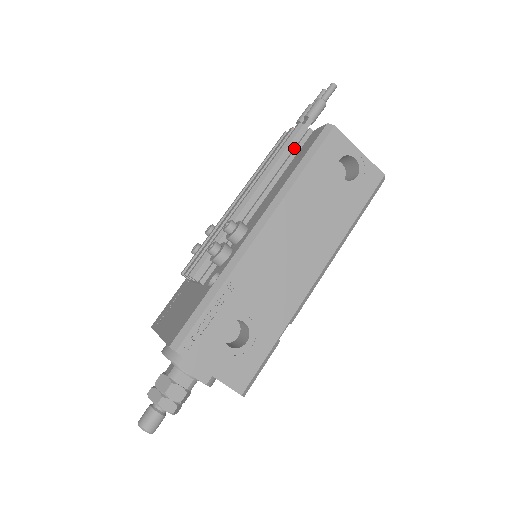
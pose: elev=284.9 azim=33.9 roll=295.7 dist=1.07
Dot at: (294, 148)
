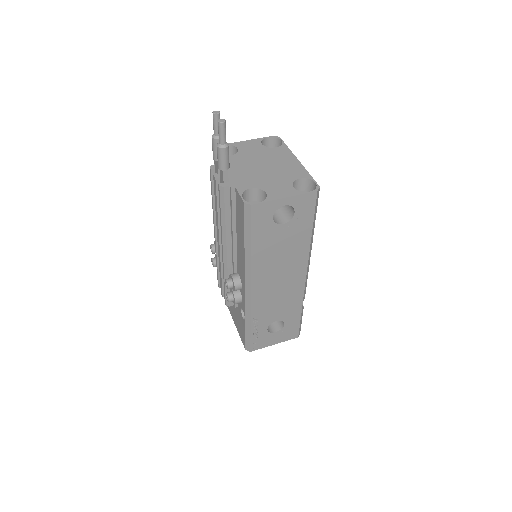
Dot at: (230, 208)
